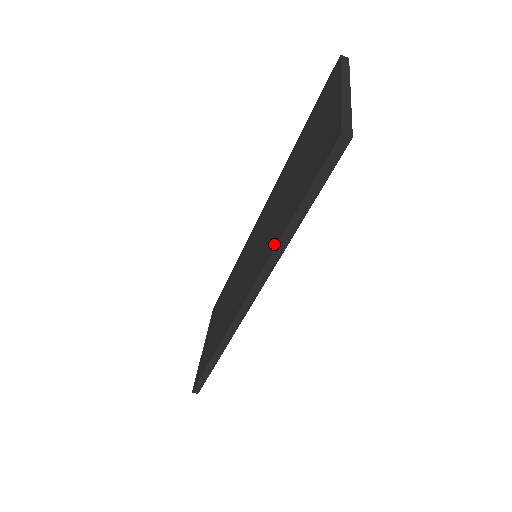
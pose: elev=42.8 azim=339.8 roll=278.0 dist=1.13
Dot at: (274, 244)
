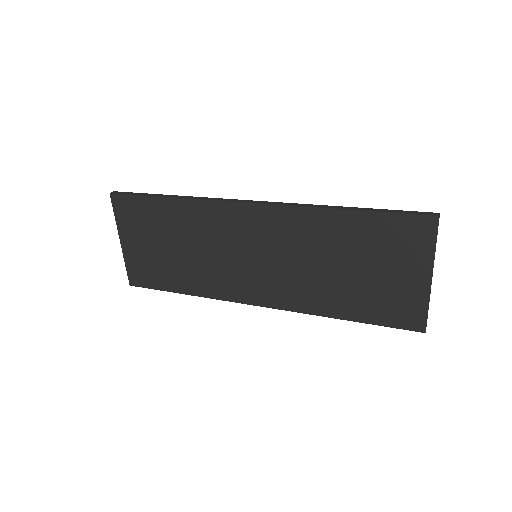
Dot at: (320, 311)
